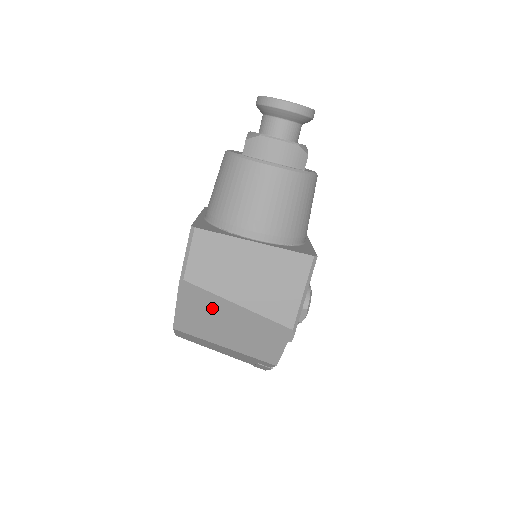
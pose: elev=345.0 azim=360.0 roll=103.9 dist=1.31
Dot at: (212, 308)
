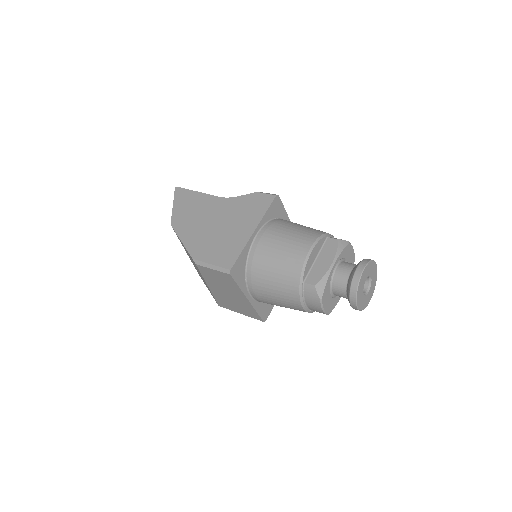
Dot at: occluded
